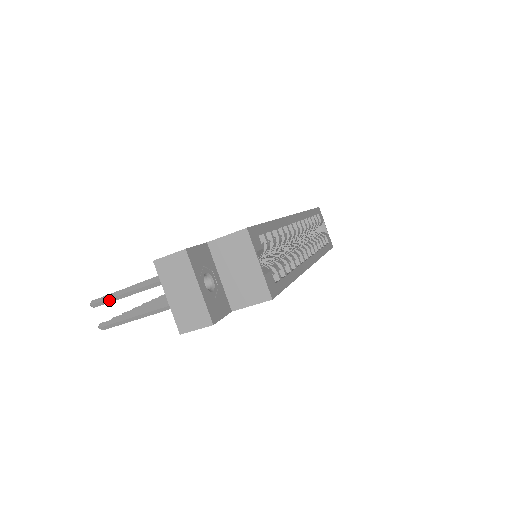
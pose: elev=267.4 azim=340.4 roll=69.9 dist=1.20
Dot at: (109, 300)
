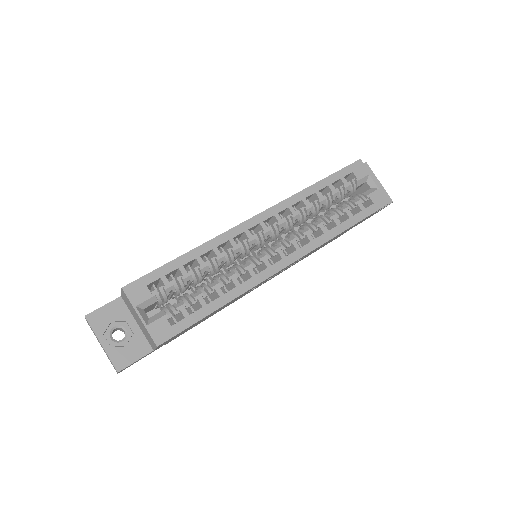
Dot at: occluded
